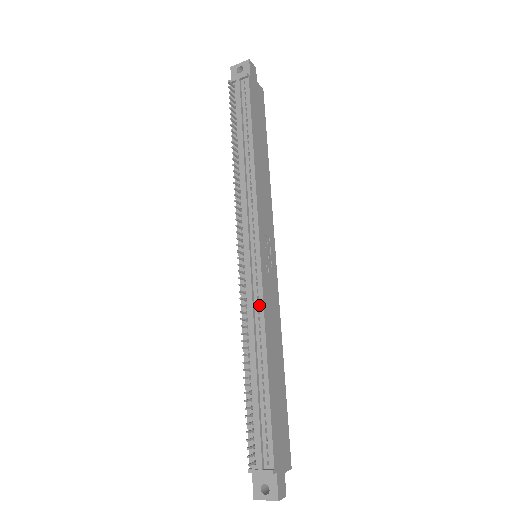
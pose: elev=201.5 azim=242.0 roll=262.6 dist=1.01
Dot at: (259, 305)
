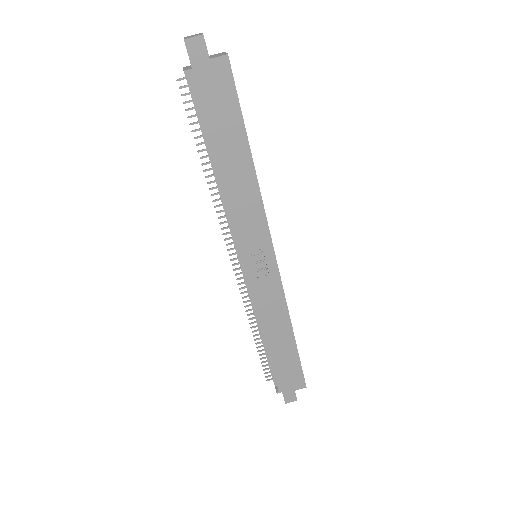
Dot at: (253, 303)
